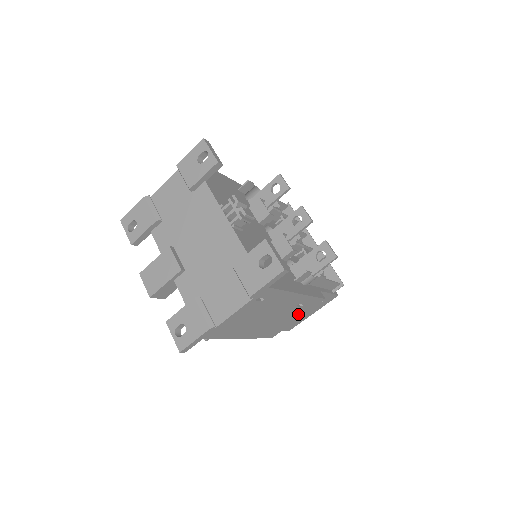
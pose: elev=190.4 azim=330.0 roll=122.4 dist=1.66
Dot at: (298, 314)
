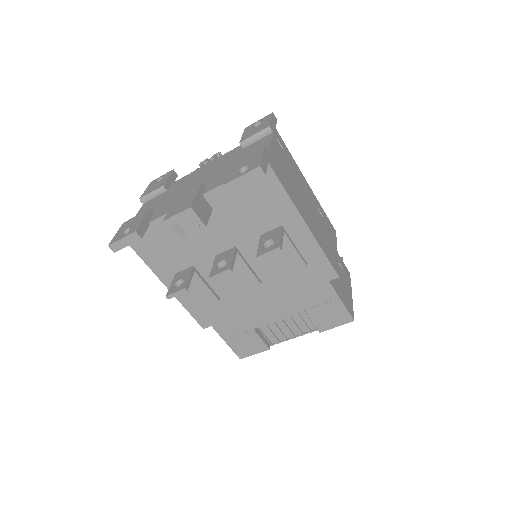
Dot at: (331, 238)
